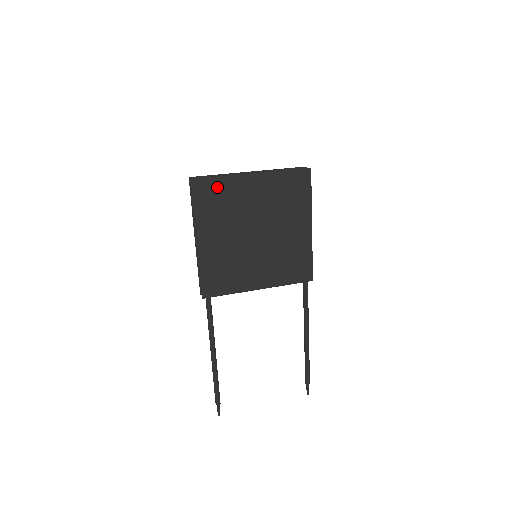
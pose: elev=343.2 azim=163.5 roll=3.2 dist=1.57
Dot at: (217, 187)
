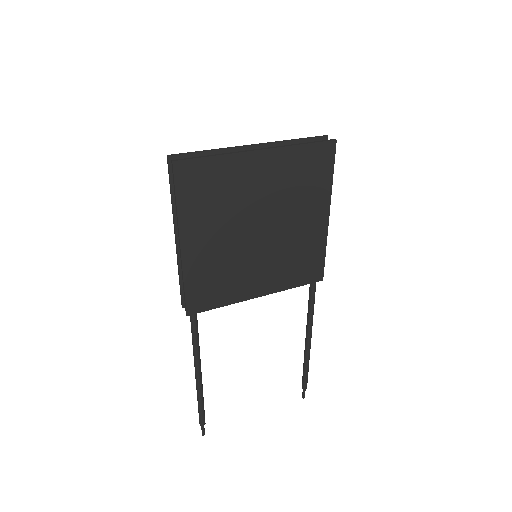
Dot at: (210, 171)
